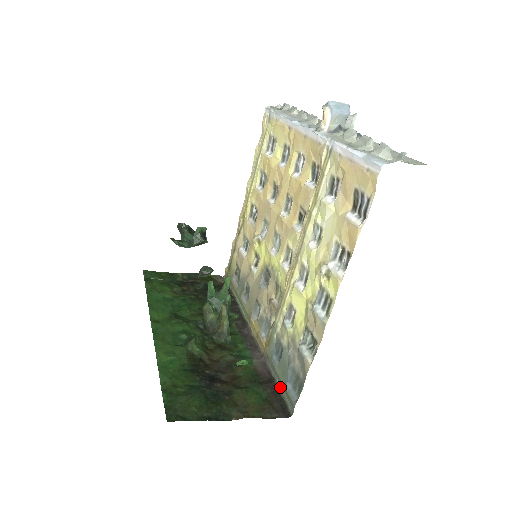
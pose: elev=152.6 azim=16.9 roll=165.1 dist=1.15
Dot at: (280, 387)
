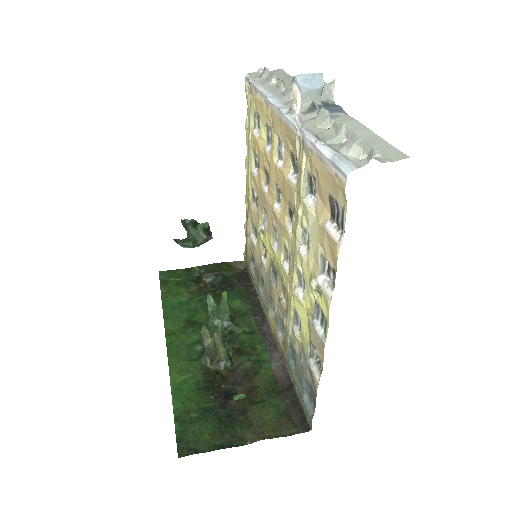
Dot at: (299, 395)
